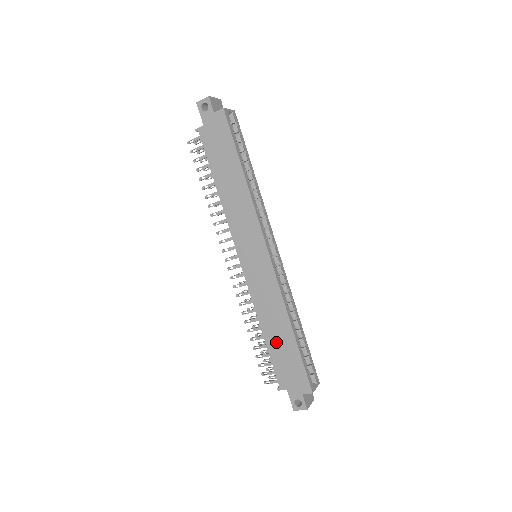
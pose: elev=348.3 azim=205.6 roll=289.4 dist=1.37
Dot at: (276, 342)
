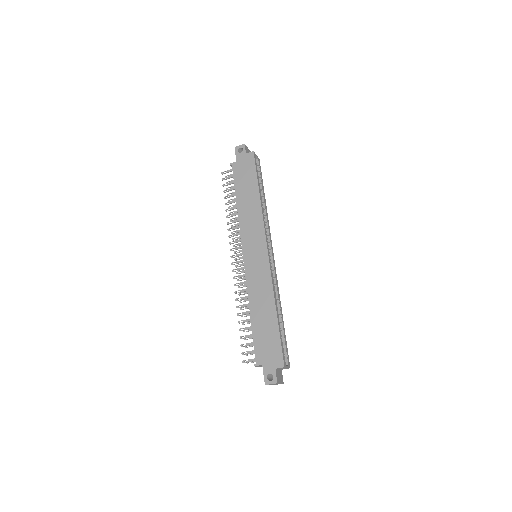
Dot at: (260, 322)
